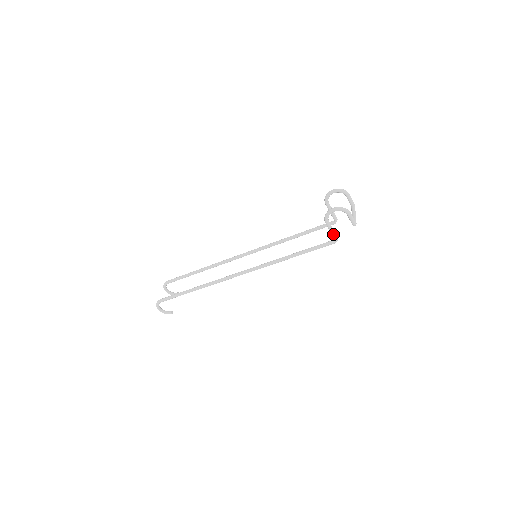
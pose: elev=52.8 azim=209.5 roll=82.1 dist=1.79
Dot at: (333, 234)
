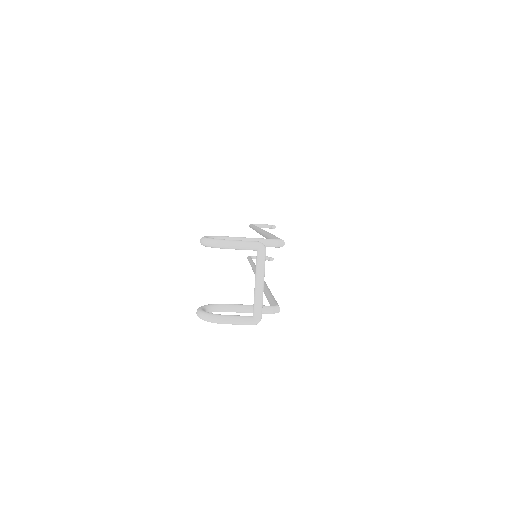
Dot at: occluded
